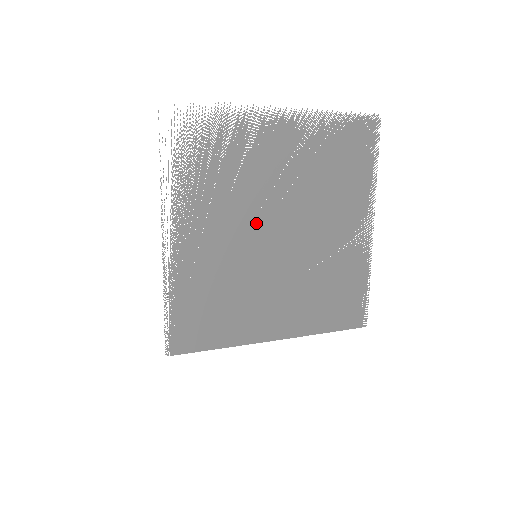
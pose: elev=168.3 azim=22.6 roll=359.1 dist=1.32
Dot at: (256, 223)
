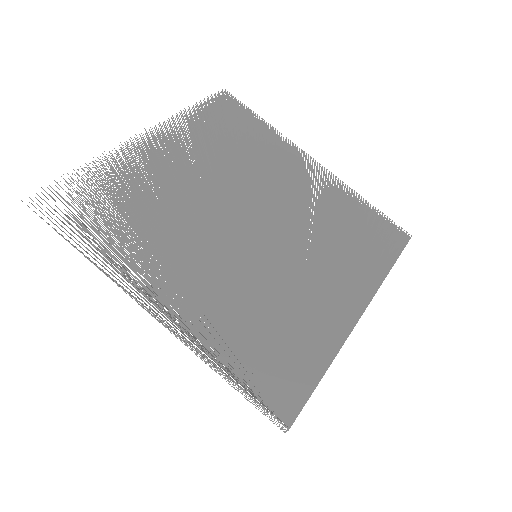
Dot at: (223, 229)
